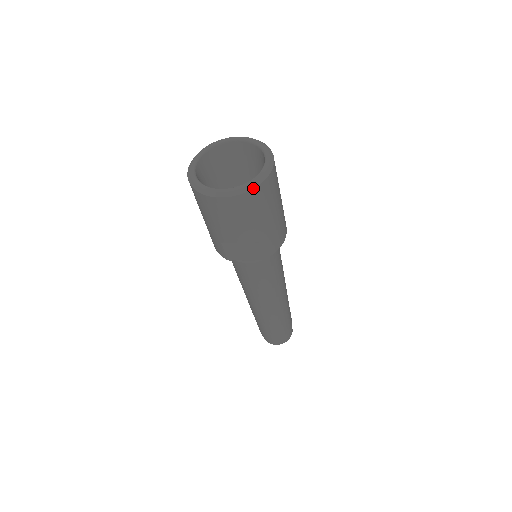
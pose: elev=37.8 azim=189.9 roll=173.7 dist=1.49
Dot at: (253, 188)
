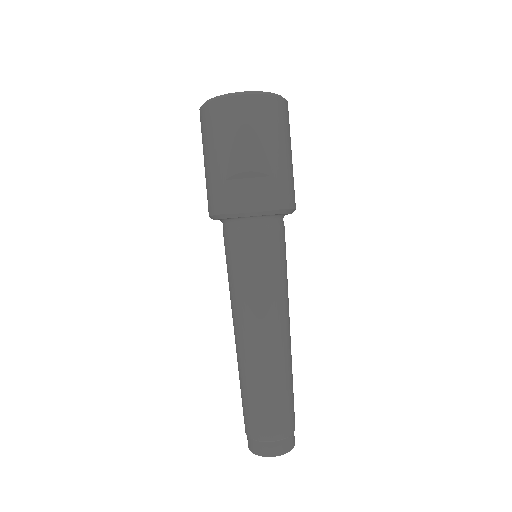
Dot at: (271, 95)
